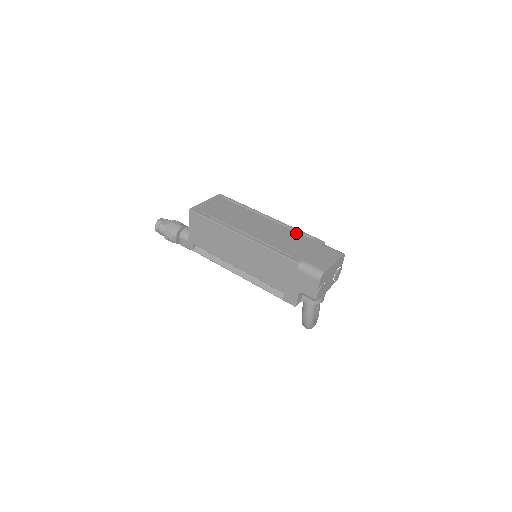
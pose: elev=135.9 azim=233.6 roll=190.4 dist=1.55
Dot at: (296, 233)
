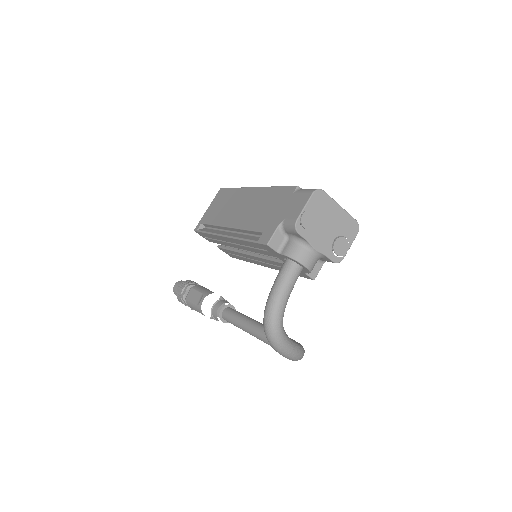
Dot at: occluded
